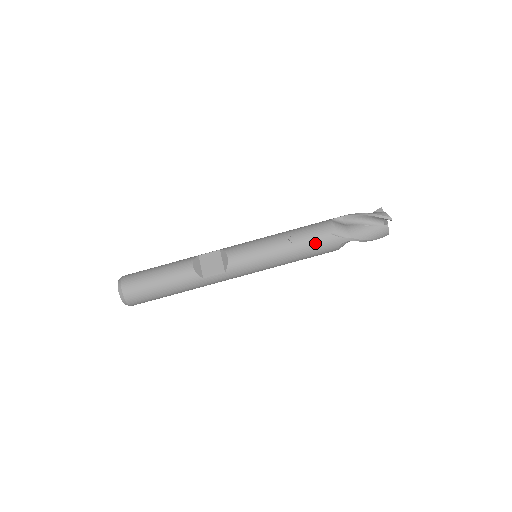
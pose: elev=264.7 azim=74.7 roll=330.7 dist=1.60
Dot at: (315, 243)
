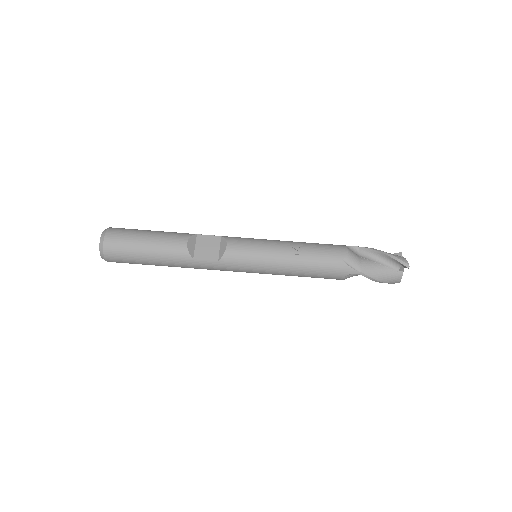
Dot at: (322, 264)
